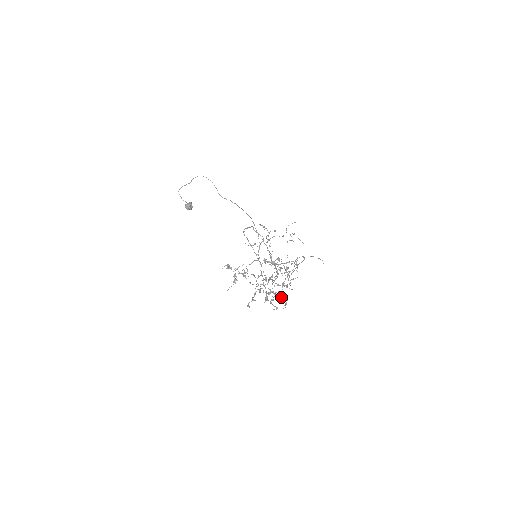
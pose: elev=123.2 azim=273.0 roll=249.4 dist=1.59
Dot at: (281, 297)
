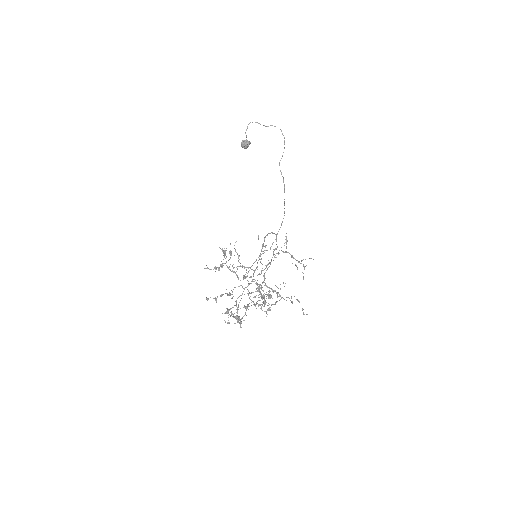
Dot at: occluded
